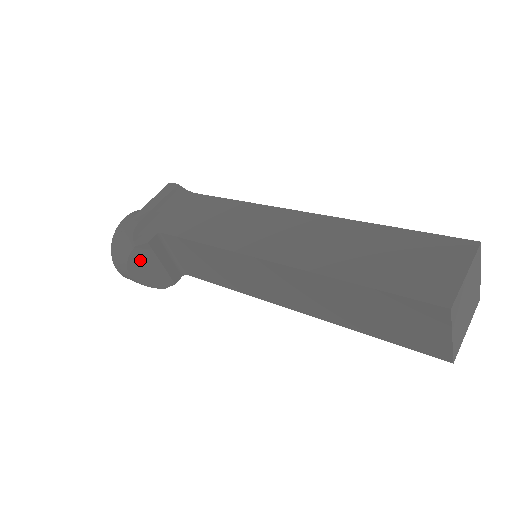
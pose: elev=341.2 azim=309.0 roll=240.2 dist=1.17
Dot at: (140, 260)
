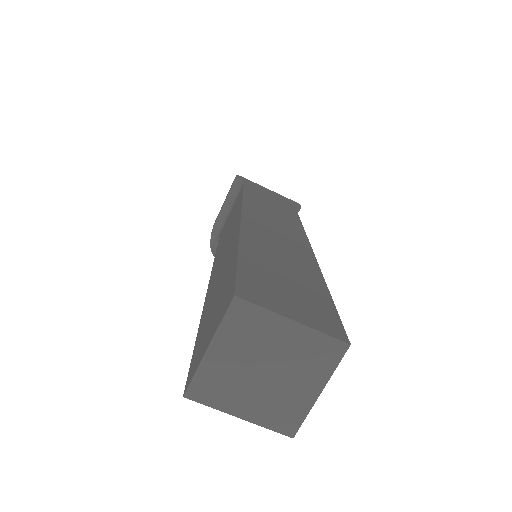
Dot at: occluded
